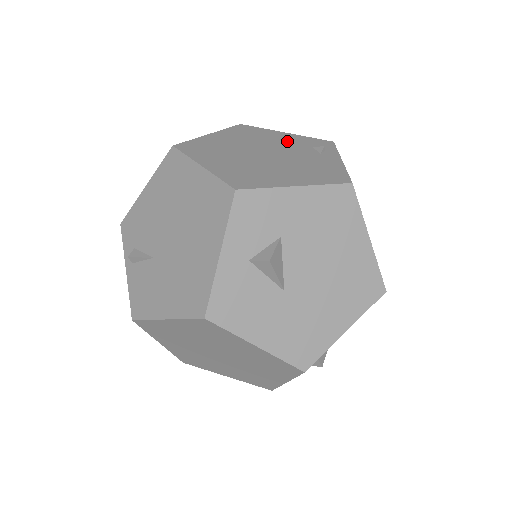
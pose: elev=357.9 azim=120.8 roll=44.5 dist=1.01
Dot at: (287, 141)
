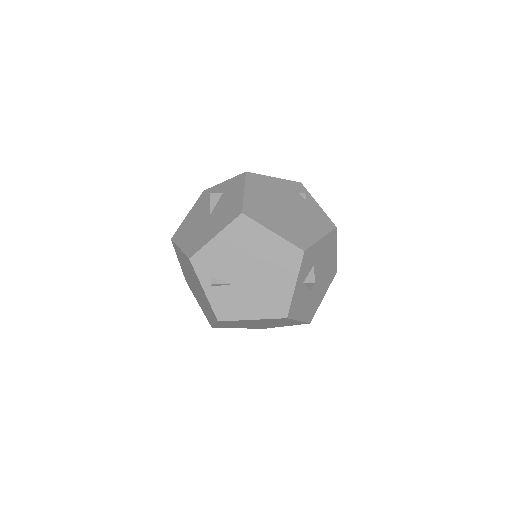
Dot at: (283, 189)
